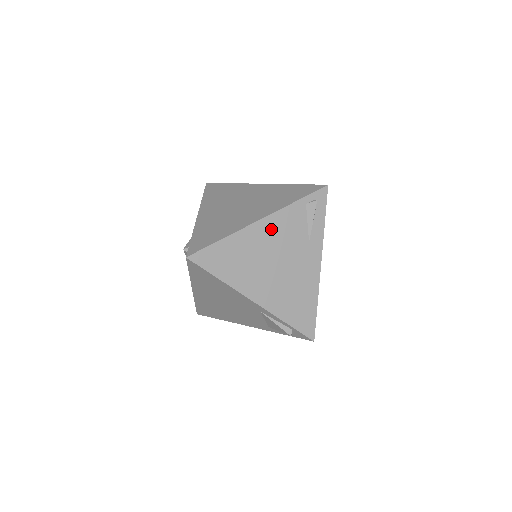
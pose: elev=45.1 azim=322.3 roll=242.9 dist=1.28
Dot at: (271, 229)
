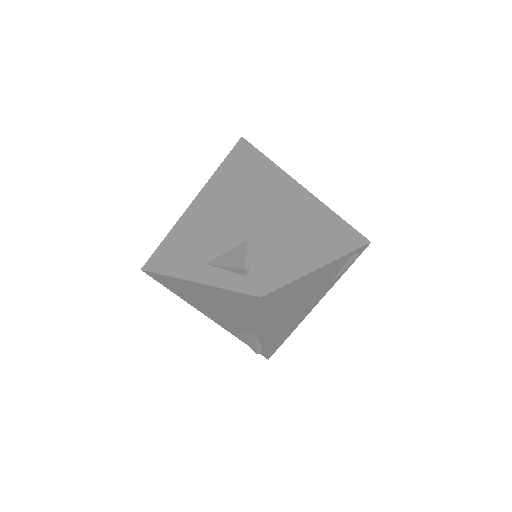
Dot at: (321, 274)
